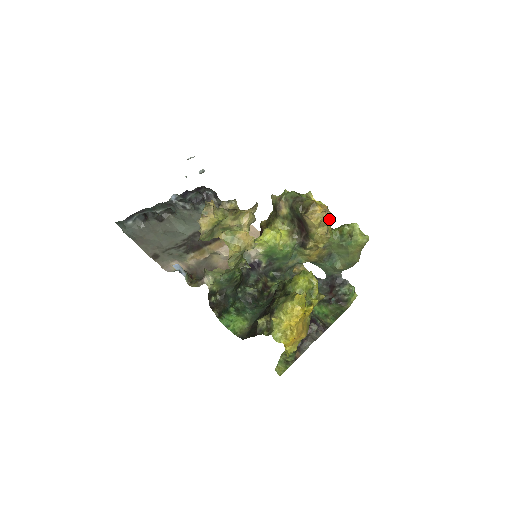
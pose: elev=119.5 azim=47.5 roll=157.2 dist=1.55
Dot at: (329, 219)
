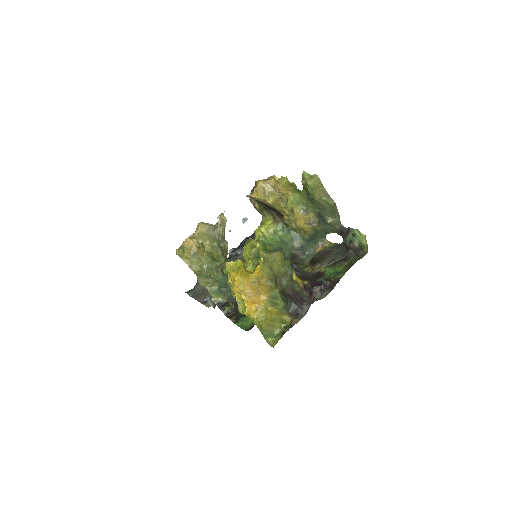
Dot at: (277, 185)
